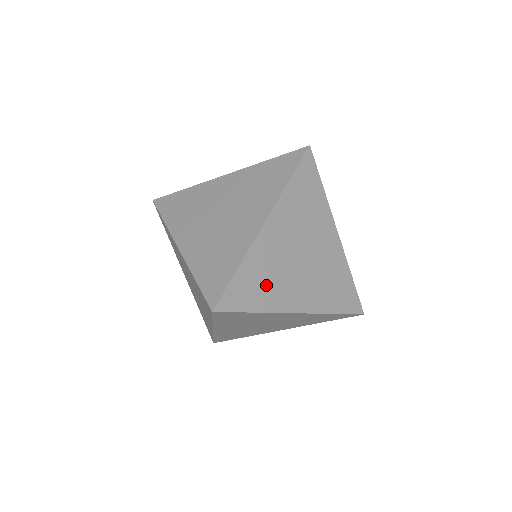
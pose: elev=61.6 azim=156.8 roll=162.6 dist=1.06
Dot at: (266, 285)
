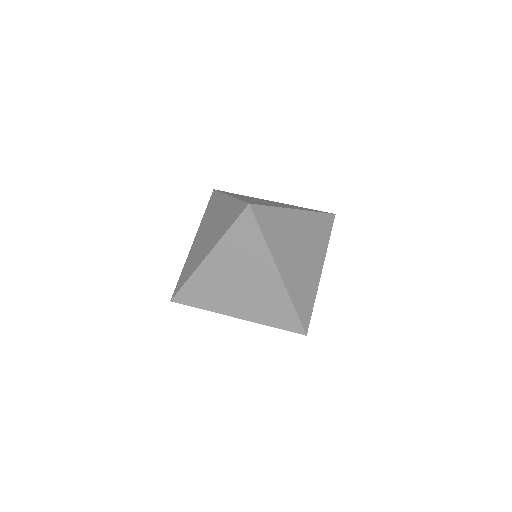
Dot at: (278, 235)
